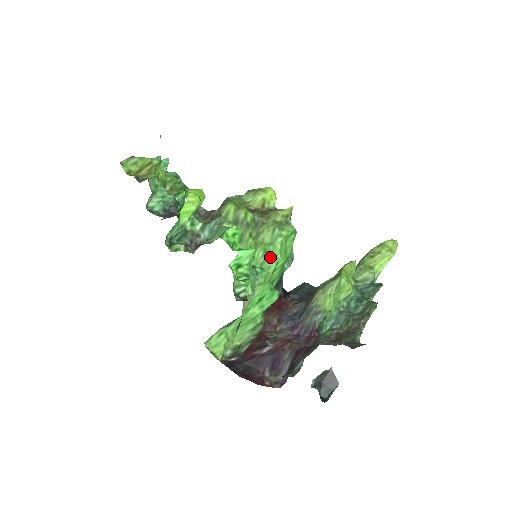
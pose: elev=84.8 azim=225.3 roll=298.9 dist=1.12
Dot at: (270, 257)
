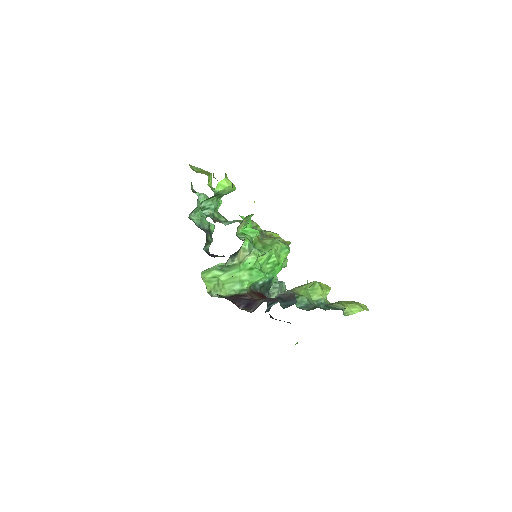
Dot at: (267, 249)
